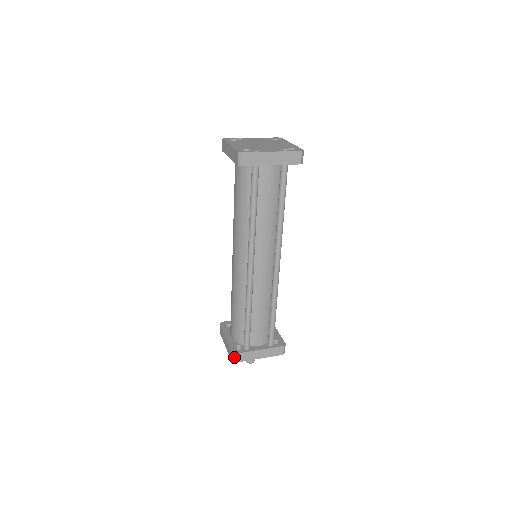
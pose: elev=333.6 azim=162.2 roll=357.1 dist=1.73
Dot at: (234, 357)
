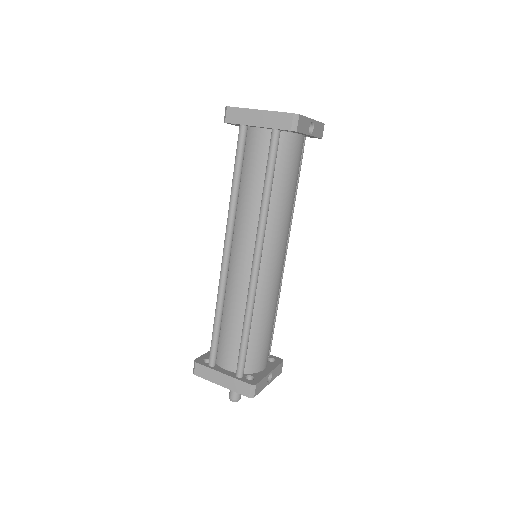
Dot at: (194, 366)
